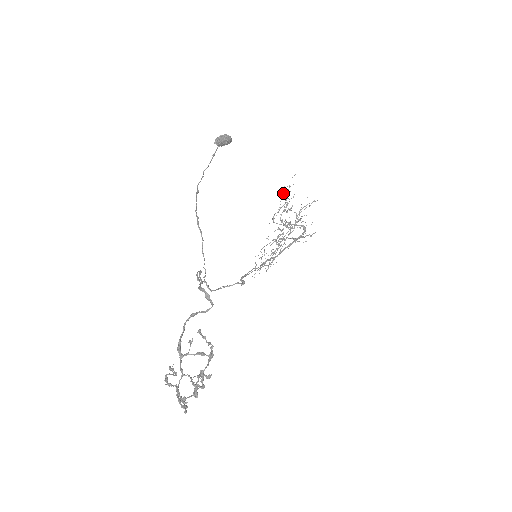
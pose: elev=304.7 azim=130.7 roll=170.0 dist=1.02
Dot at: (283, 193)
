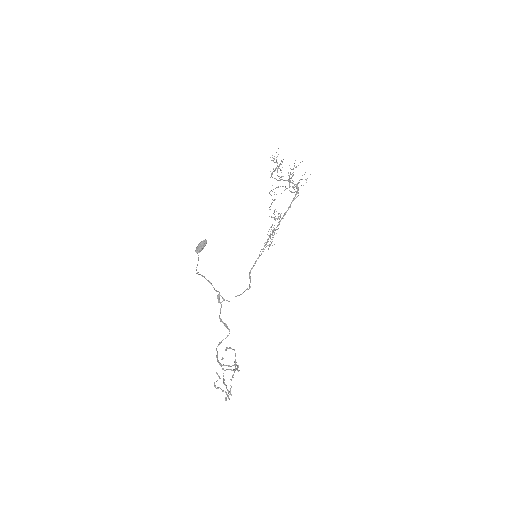
Dot at: (273, 160)
